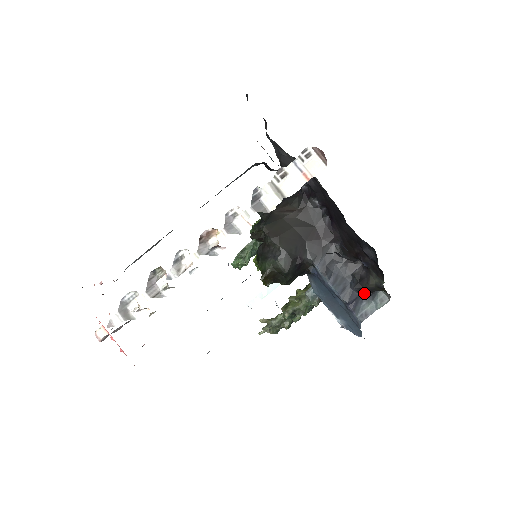
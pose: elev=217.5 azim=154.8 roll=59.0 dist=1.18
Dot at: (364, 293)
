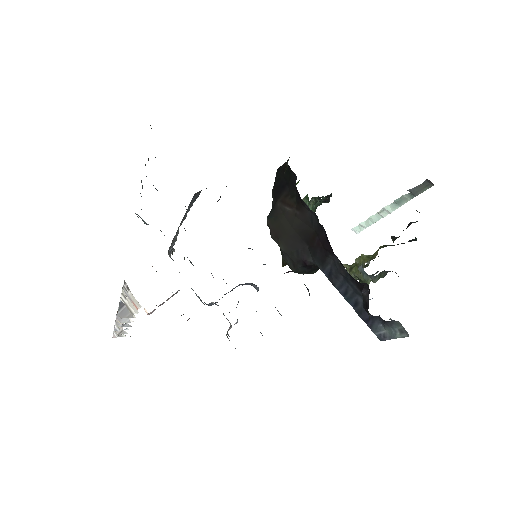
Dot at: (379, 316)
